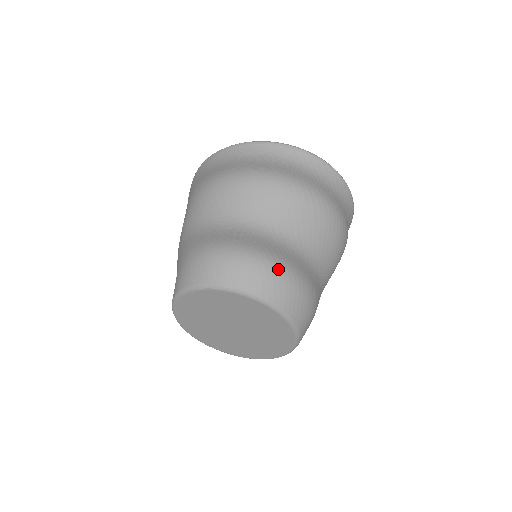
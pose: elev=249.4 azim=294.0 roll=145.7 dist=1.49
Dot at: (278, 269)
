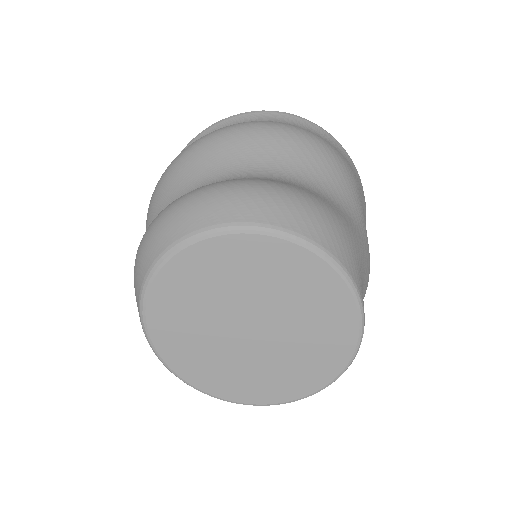
Dot at: (216, 187)
